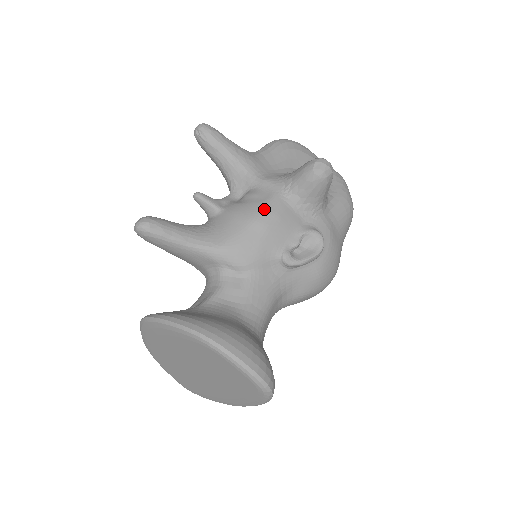
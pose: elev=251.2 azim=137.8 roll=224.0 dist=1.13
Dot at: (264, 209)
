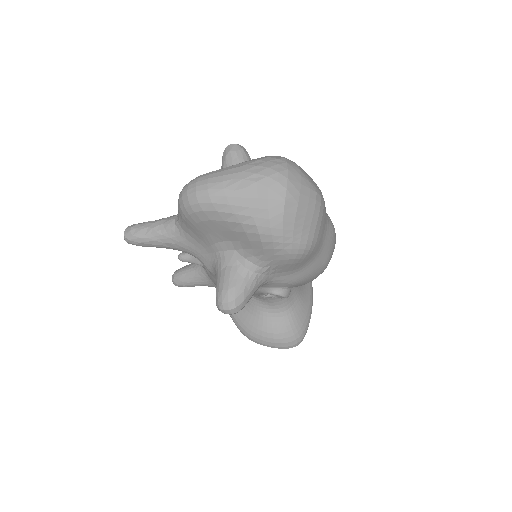
Dot at: occluded
